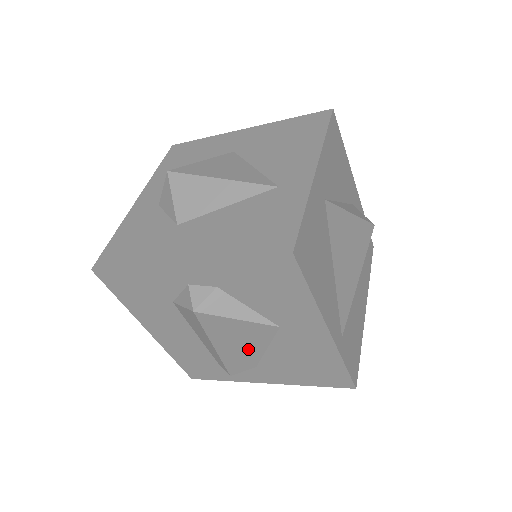
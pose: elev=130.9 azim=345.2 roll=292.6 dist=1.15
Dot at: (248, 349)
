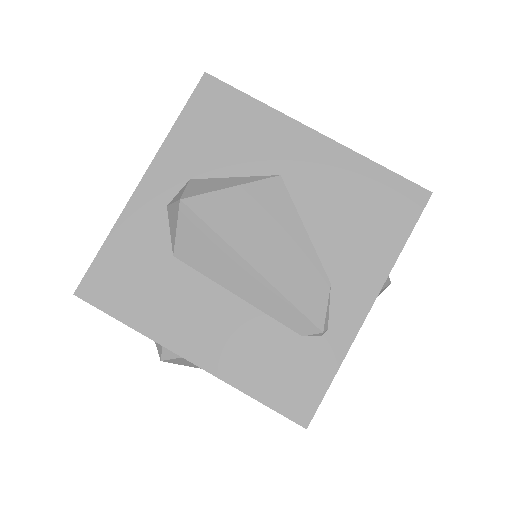
Dot at: (288, 244)
